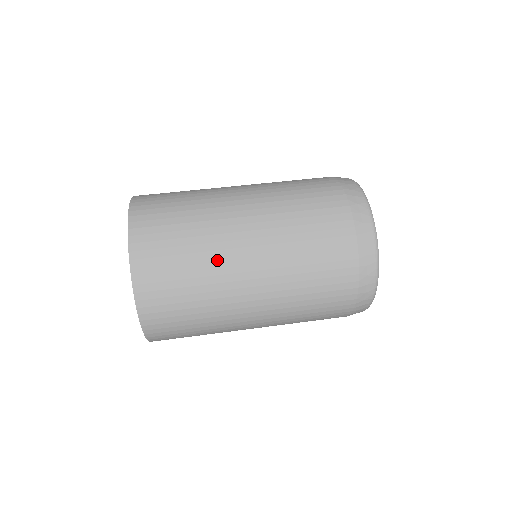
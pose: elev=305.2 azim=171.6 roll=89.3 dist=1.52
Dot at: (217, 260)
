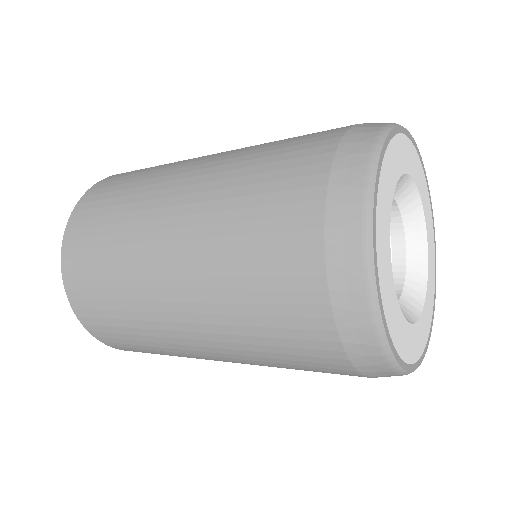
Dot at: (155, 331)
